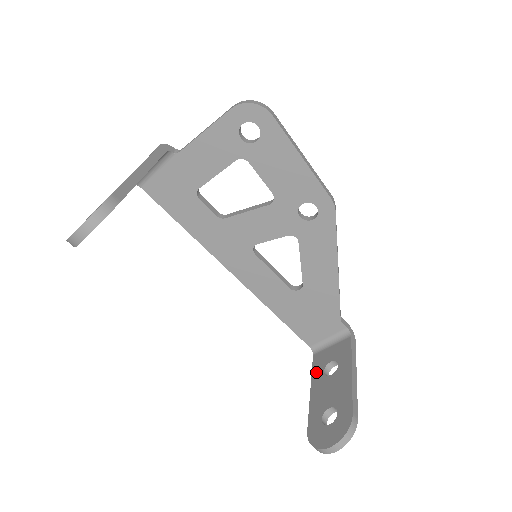
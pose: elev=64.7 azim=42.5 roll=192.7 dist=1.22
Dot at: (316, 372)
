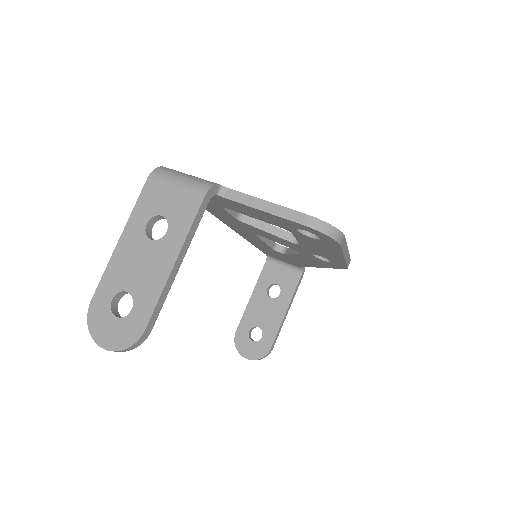
Dot at: (261, 283)
